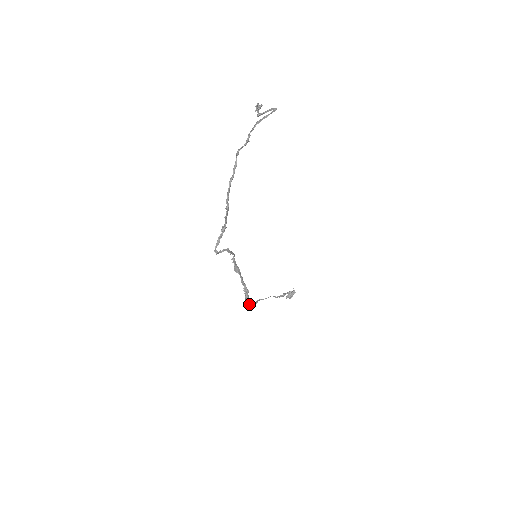
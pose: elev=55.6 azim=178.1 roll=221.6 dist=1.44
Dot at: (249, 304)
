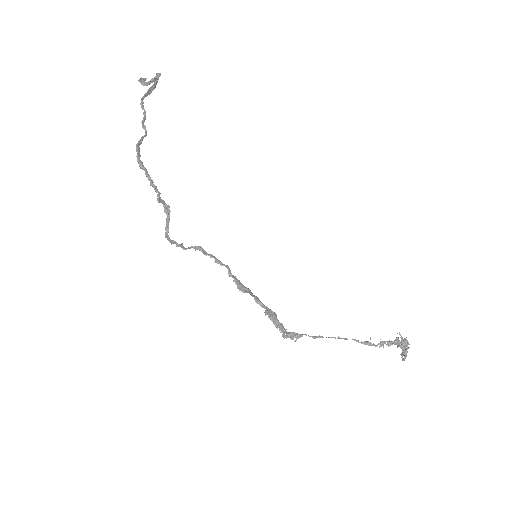
Dot at: (286, 333)
